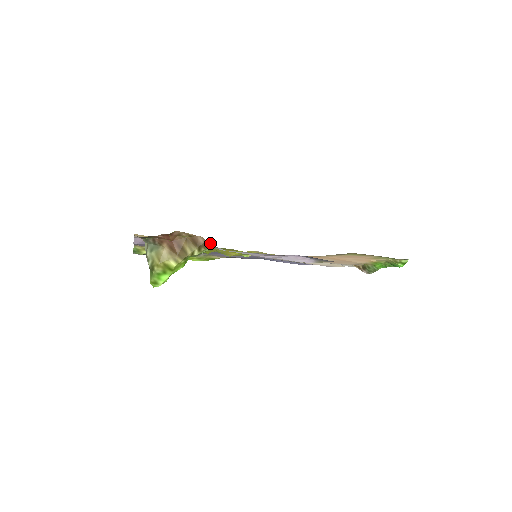
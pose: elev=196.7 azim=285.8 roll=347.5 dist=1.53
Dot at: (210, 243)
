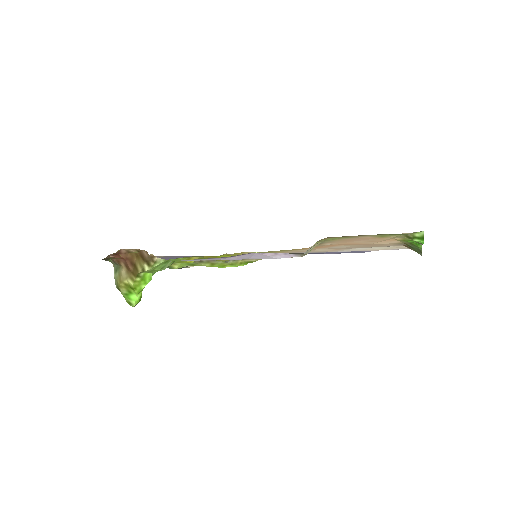
Dot at: (155, 256)
